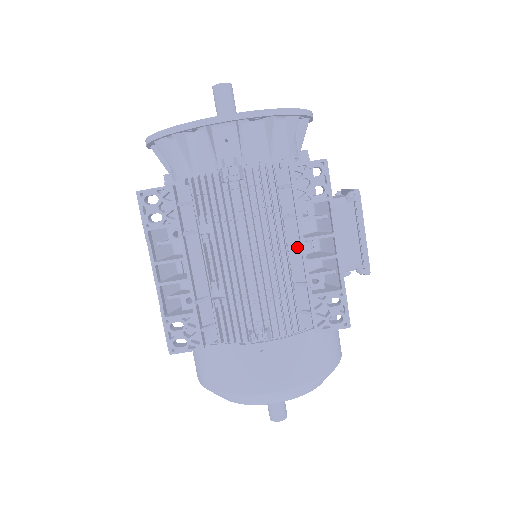
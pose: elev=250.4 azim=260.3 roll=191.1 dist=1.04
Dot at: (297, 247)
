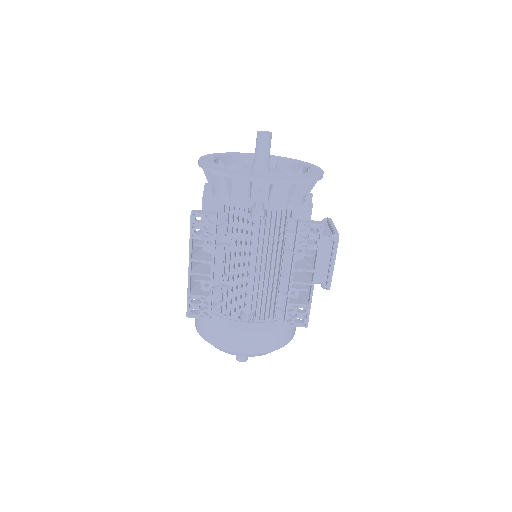
Dot at: (288, 270)
